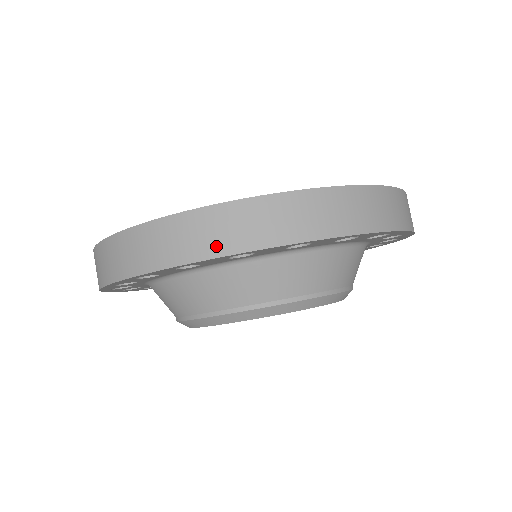
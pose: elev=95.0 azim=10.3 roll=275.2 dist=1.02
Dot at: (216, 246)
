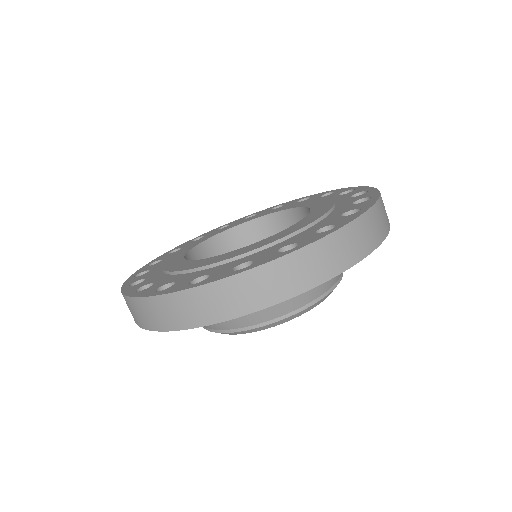
Dot at: (154, 324)
